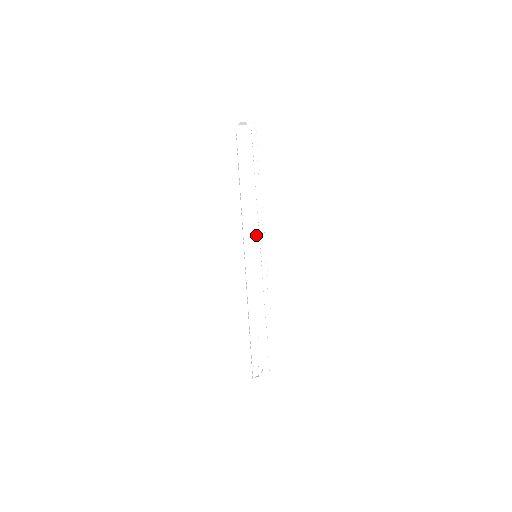
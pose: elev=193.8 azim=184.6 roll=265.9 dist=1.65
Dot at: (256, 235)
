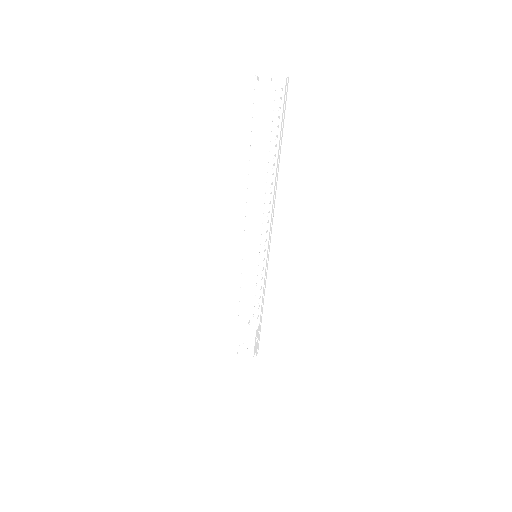
Dot at: (258, 237)
